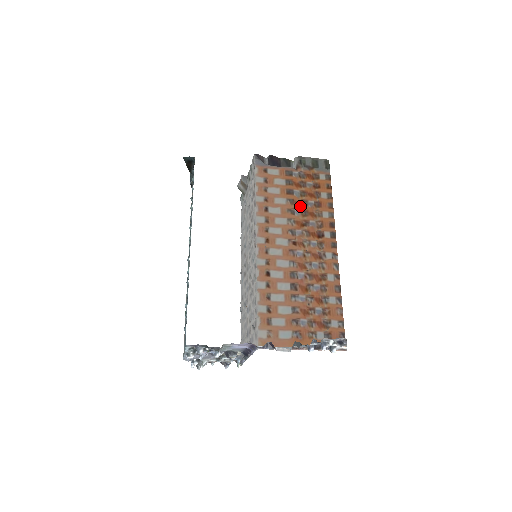
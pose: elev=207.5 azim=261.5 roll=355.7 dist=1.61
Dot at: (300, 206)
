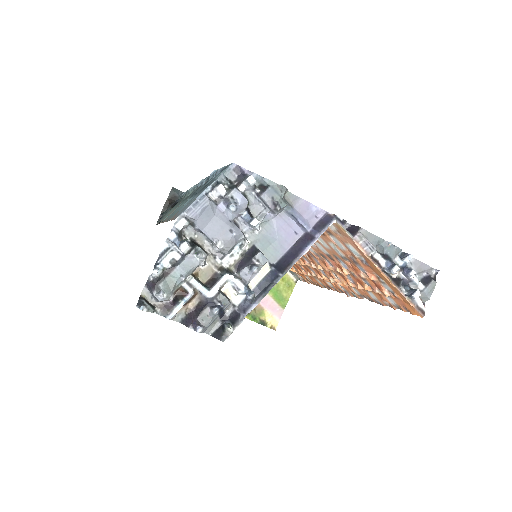
Dot at: occluded
